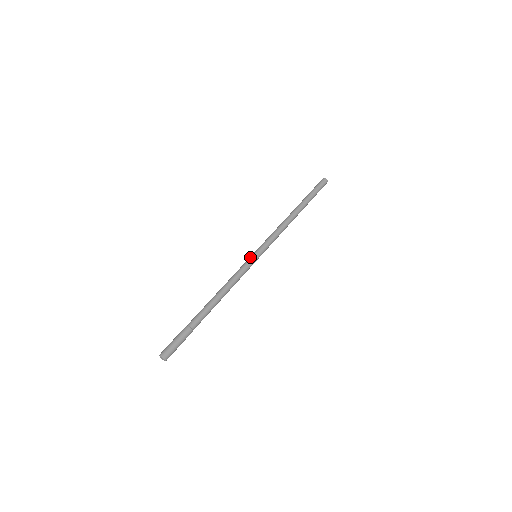
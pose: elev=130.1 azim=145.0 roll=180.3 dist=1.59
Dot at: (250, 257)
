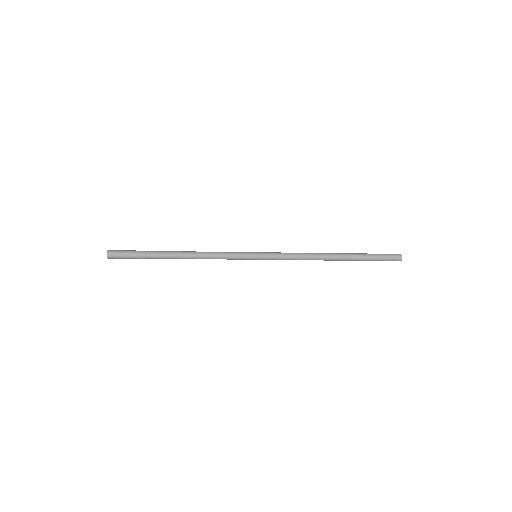
Dot at: occluded
